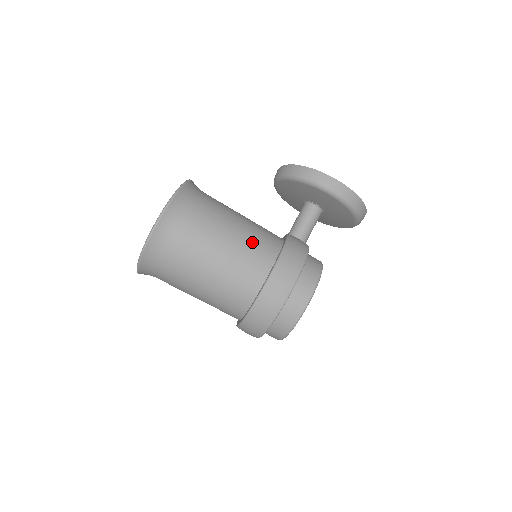
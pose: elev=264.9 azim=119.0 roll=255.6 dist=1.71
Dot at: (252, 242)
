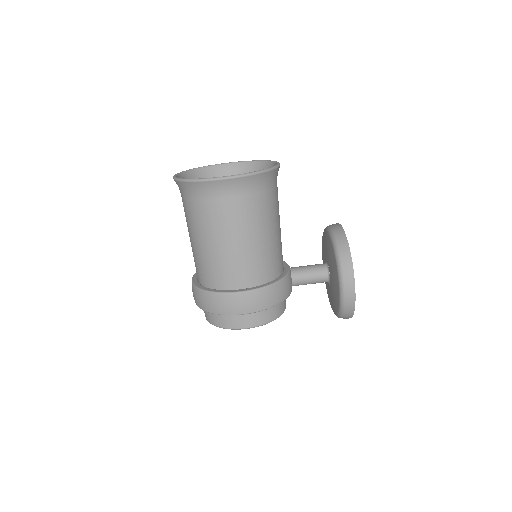
Dot at: (259, 259)
